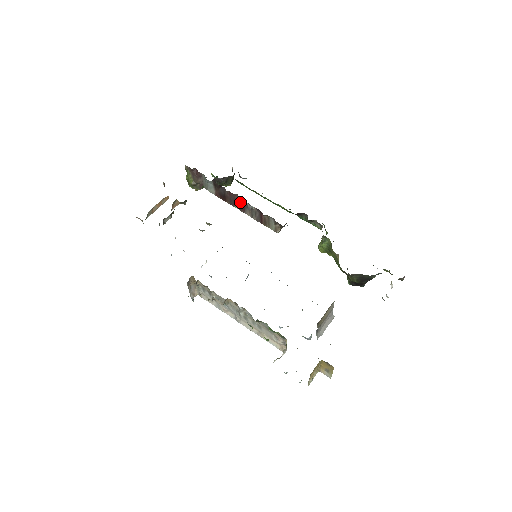
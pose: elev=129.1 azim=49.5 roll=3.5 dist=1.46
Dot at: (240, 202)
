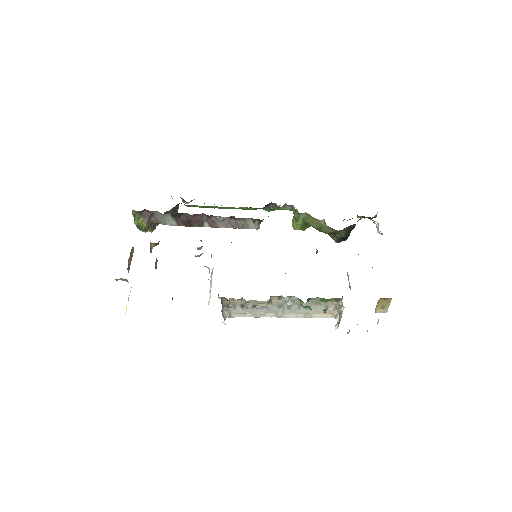
Dot at: (208, 219)
